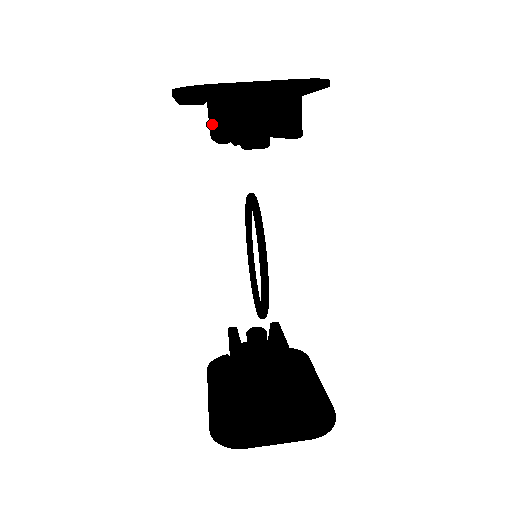
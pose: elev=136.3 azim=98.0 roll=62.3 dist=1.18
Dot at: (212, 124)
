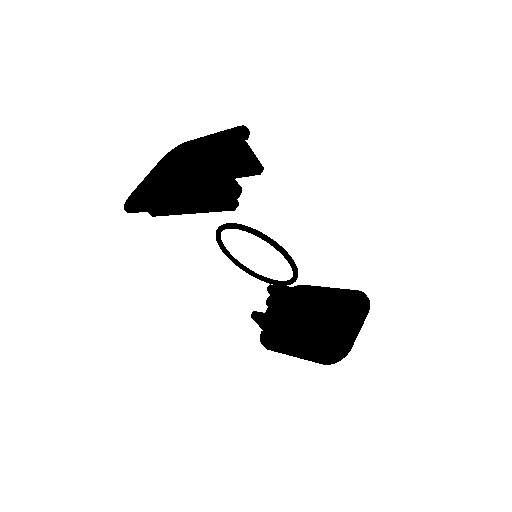
Dot at: (195, 205)
